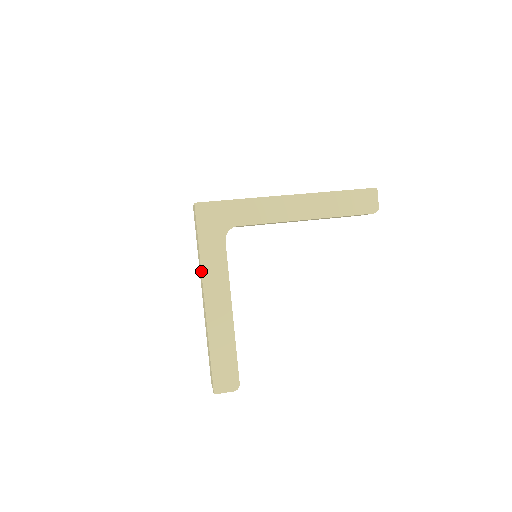
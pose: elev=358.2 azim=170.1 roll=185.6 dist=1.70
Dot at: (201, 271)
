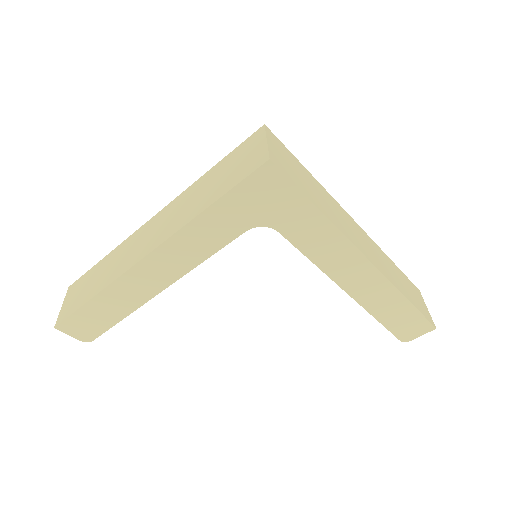
Dot at: (178, 230)
